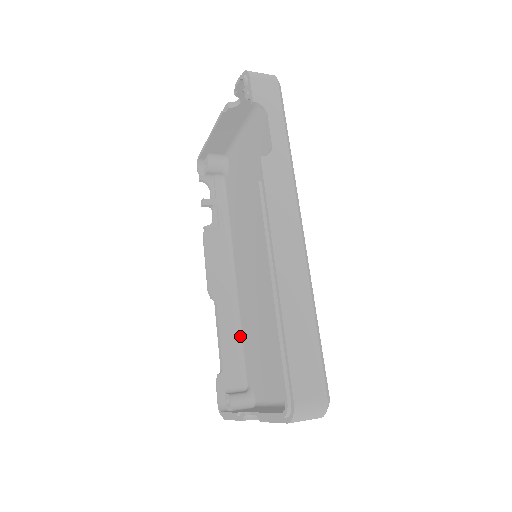
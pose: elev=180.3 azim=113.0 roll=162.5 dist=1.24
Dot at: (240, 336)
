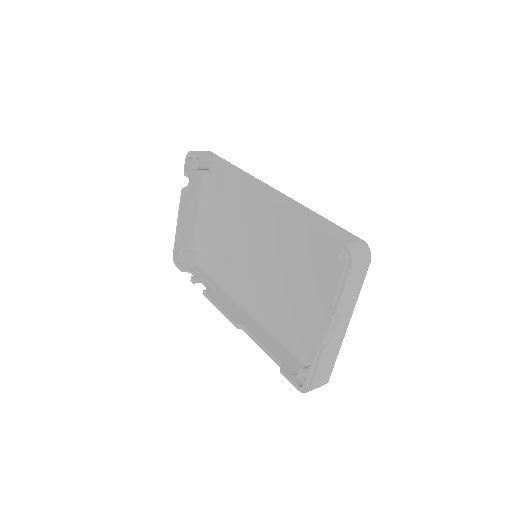
Dot at: (279, 339)
